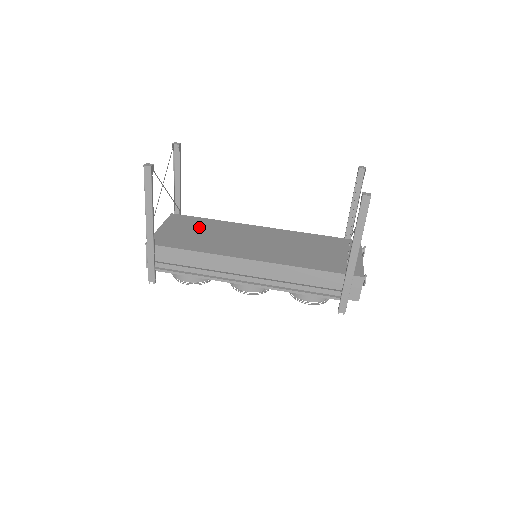
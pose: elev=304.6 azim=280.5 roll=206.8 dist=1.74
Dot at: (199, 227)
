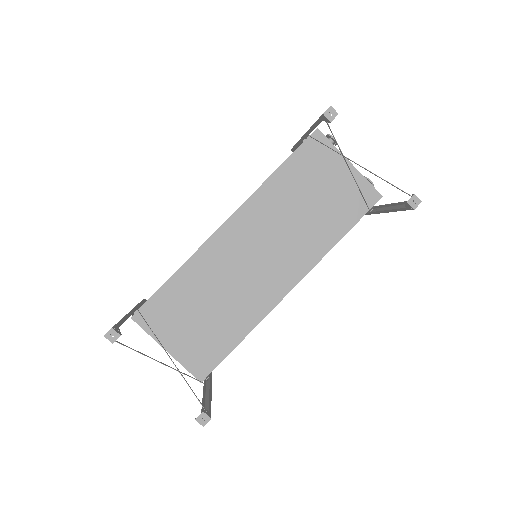
Dot at: (188, 304)
